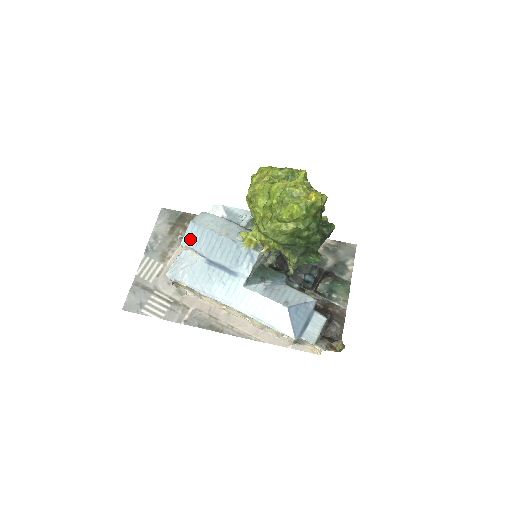
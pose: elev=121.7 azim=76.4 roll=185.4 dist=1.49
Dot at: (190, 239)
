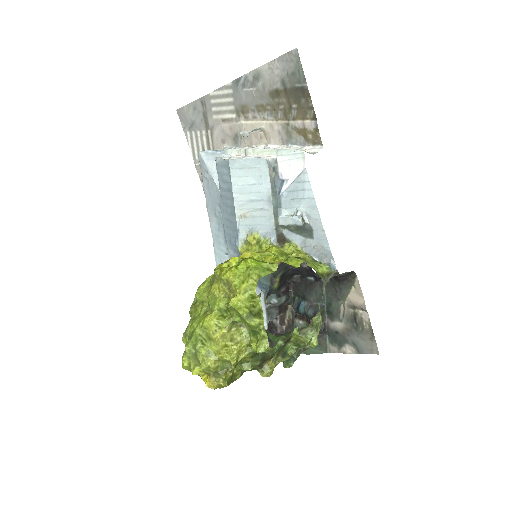
Dot at: (220, 169)
